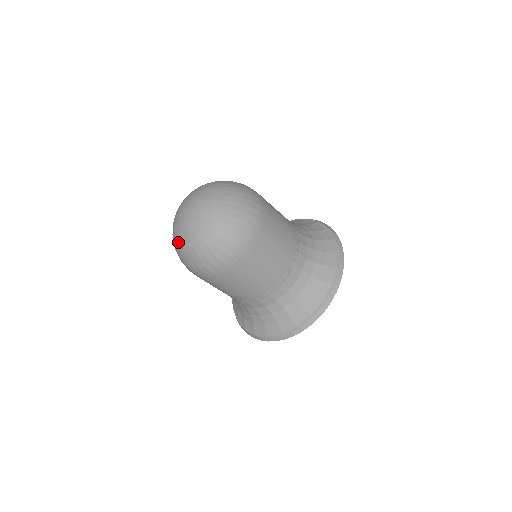
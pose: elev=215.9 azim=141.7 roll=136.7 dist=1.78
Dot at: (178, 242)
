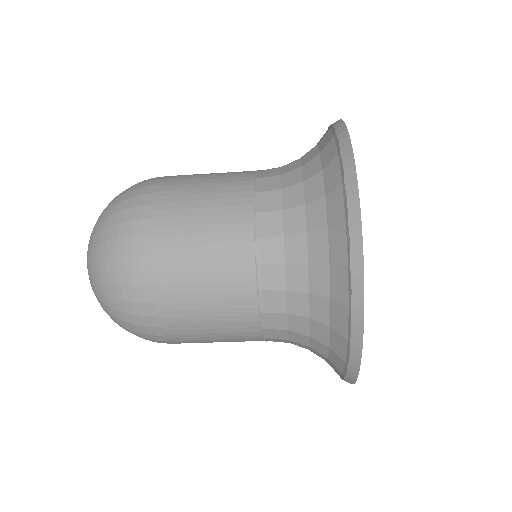
Dot at: occluded
